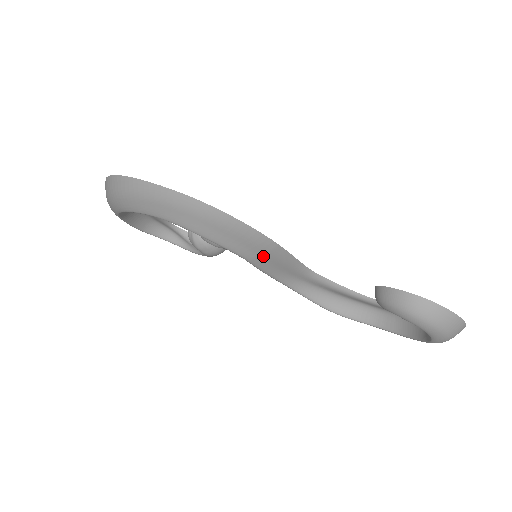
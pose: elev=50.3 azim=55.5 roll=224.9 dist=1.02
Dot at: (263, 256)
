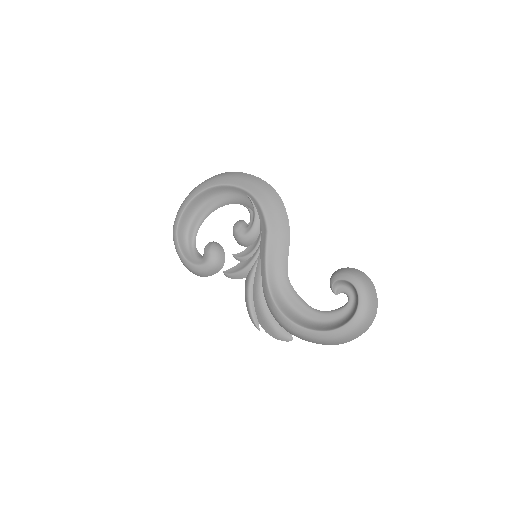
Dot at: (277, 235)
